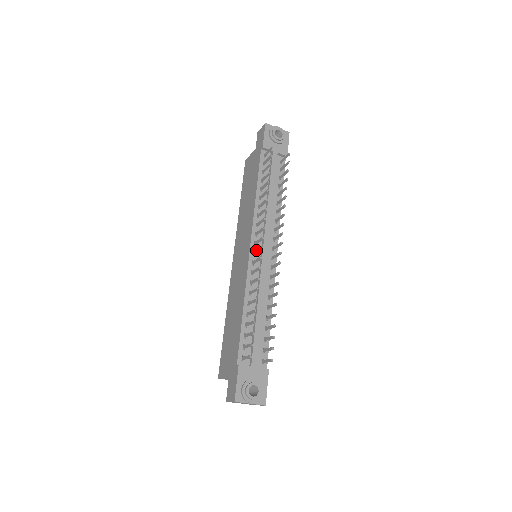
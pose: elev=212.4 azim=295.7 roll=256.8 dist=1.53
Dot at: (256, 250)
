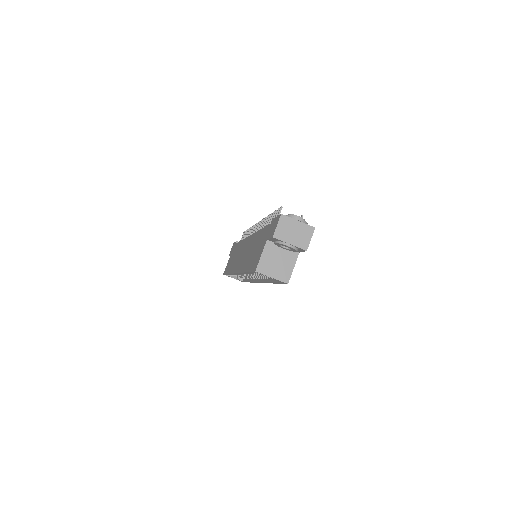
Dot at: (255, 231)
